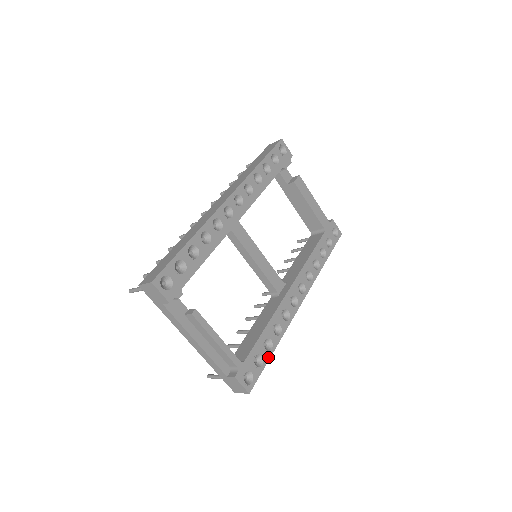
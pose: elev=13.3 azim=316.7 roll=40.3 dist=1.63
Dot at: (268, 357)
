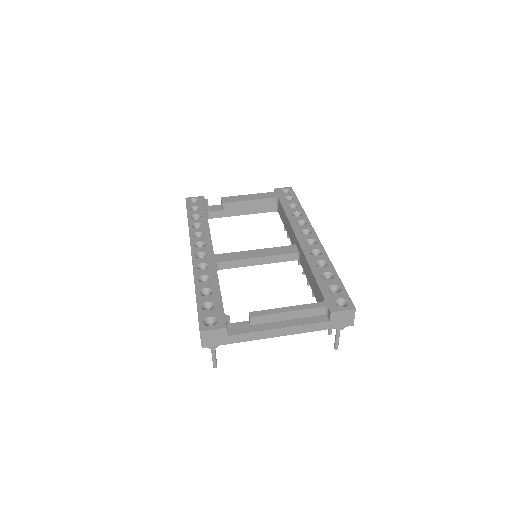
Dot at: (338, 281)
